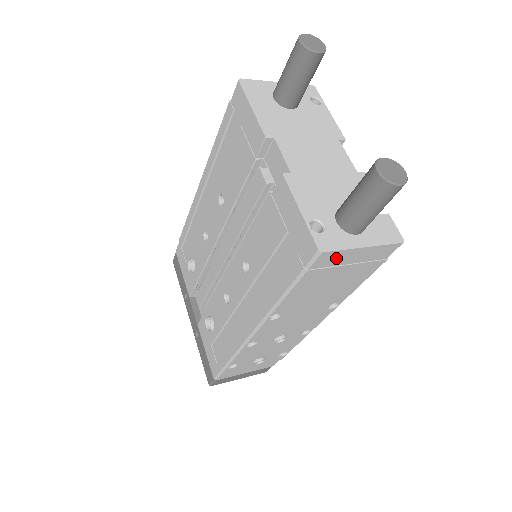
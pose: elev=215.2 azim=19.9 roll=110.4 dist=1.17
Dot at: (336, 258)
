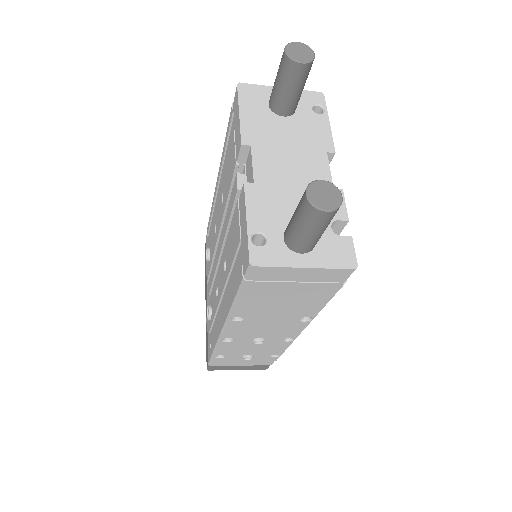
Dot at: (275, 274)
